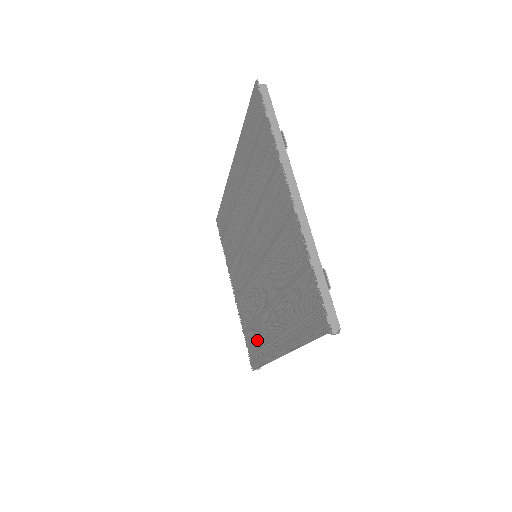
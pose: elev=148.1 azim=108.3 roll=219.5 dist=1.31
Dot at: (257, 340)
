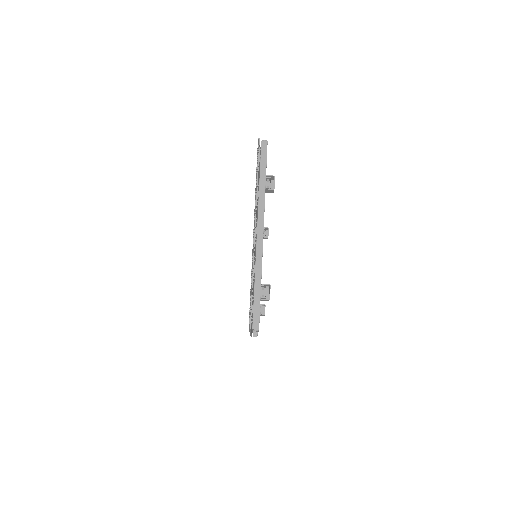
Dot at: occluded
